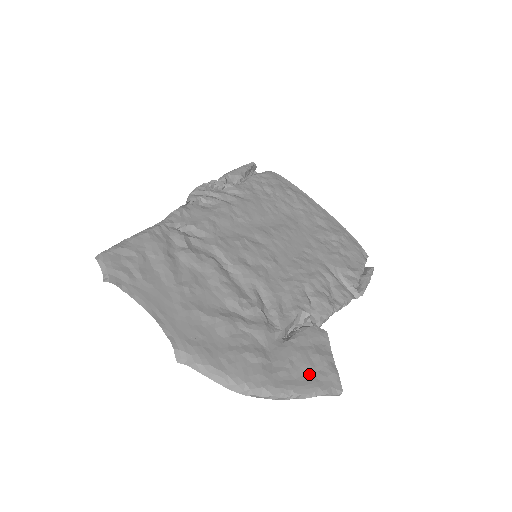
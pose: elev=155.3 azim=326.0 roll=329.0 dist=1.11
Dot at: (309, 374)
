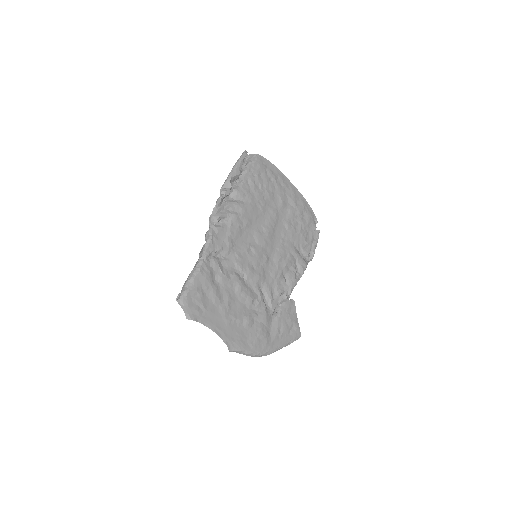
Dot at: (287, 334)
